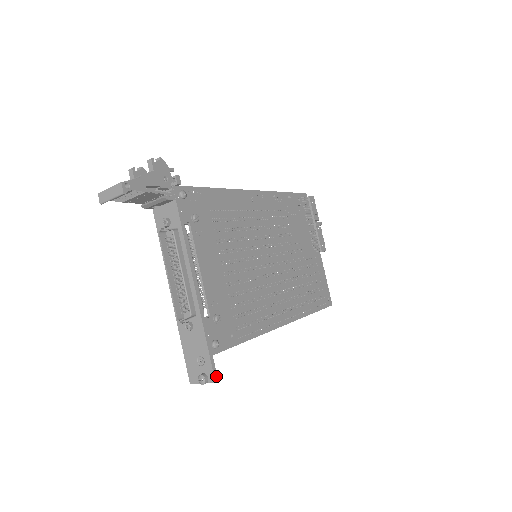
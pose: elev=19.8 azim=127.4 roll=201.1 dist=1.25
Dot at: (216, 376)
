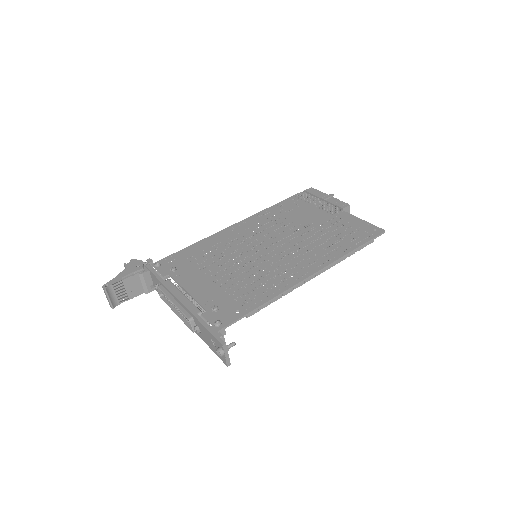
Dot at: (222, 341)
